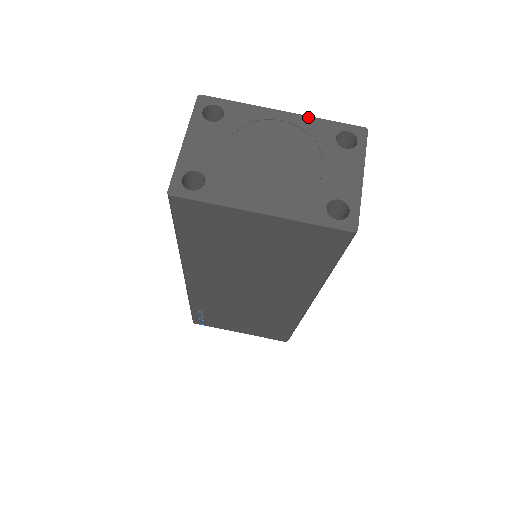
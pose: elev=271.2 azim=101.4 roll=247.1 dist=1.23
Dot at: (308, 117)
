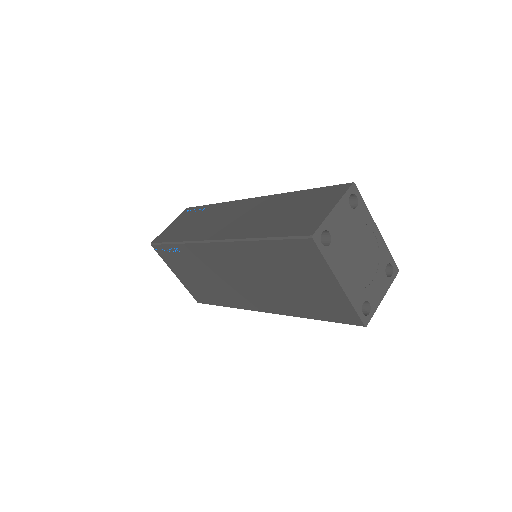
Dot at: (384, 242)
